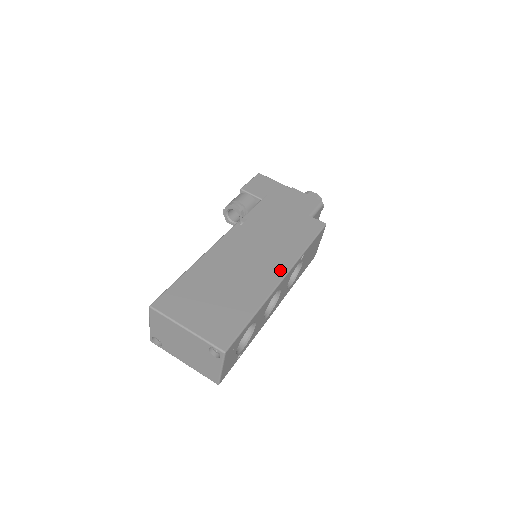
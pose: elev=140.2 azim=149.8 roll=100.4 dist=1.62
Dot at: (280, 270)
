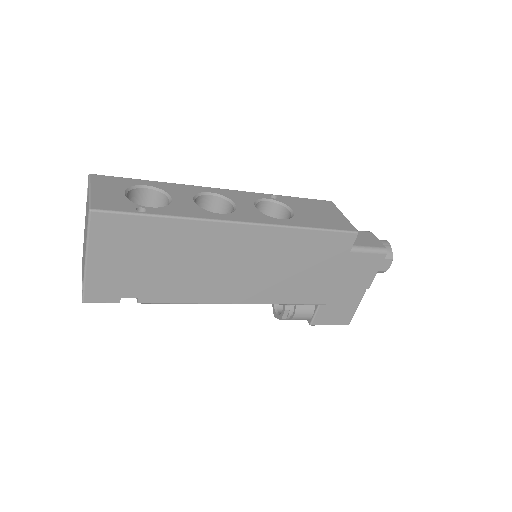
Dot at: occluded
